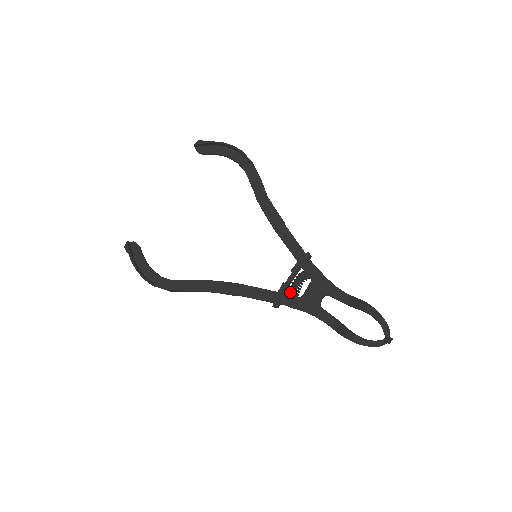
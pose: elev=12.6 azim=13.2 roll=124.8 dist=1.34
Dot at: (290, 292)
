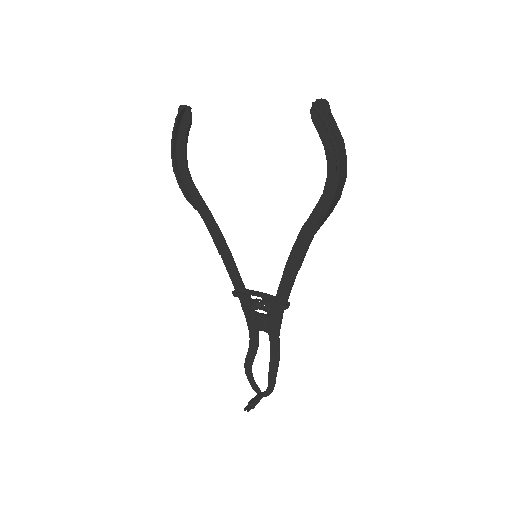
Dot at: (249, 303)
